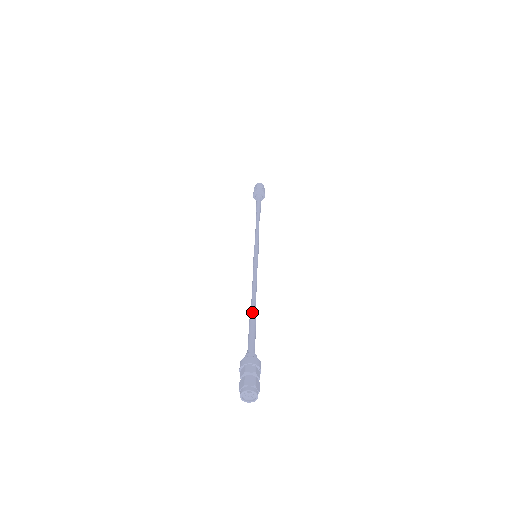
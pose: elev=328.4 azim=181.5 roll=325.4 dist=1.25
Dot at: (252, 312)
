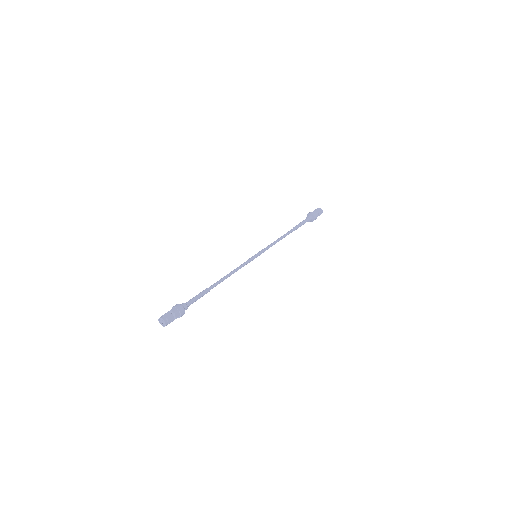
Dot at: (211, 286)
